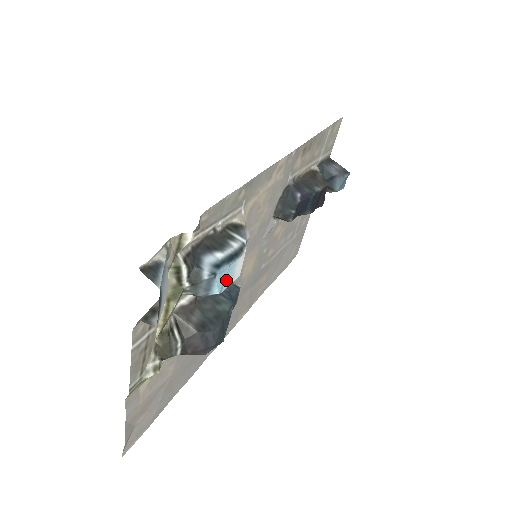
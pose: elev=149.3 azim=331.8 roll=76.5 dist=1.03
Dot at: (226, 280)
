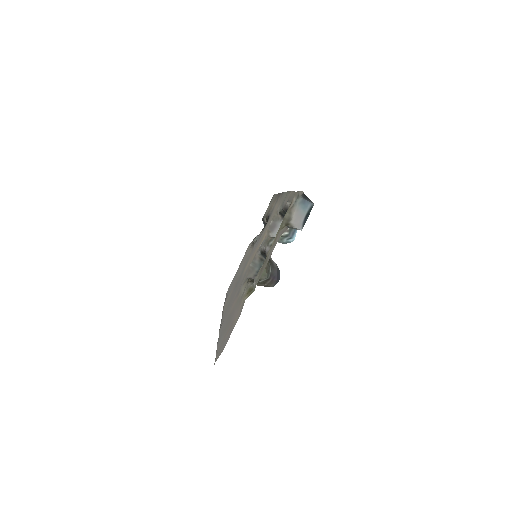
Dot at: occluded
